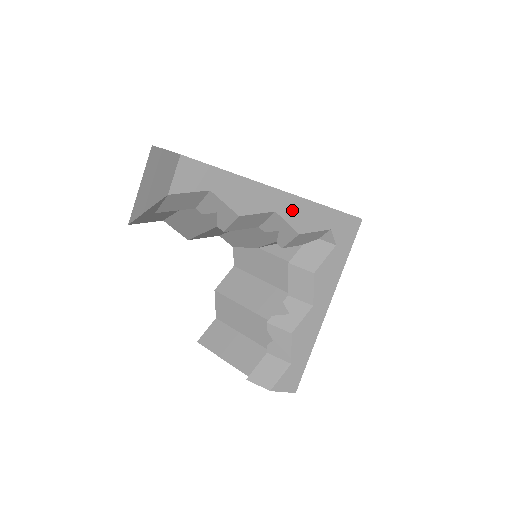
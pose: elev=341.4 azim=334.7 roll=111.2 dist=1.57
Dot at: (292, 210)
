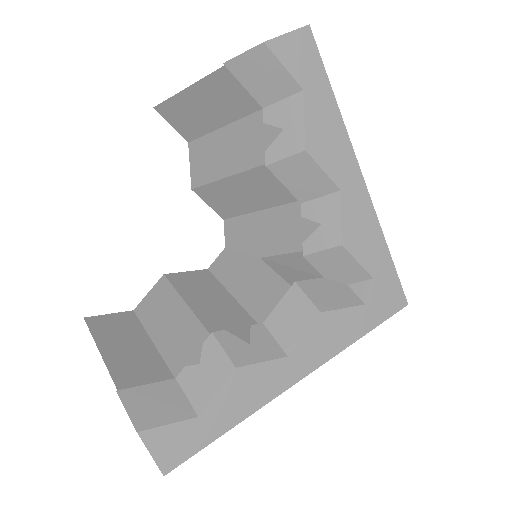
Dot at: (356, 209)
